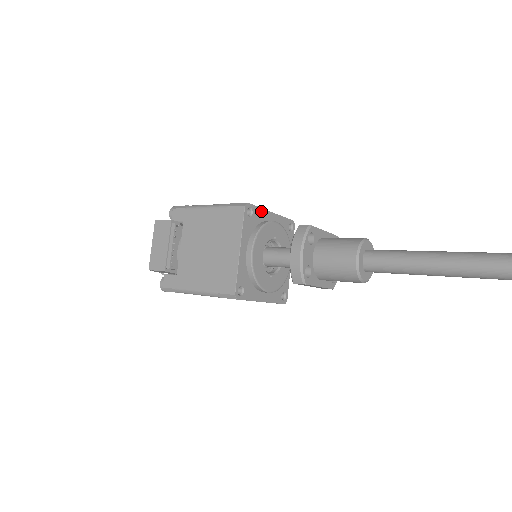
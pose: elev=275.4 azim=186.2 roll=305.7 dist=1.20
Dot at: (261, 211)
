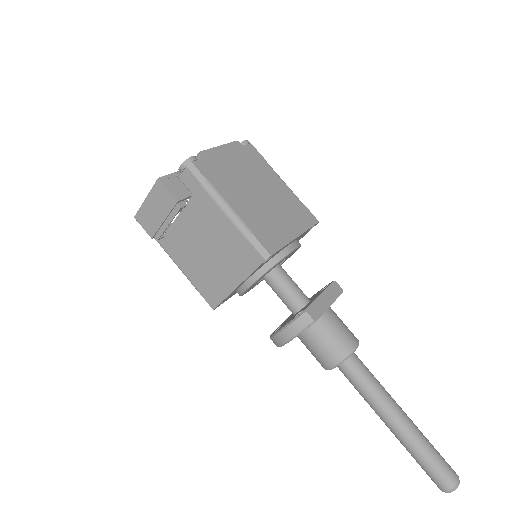
Dot at: (283, 247)
